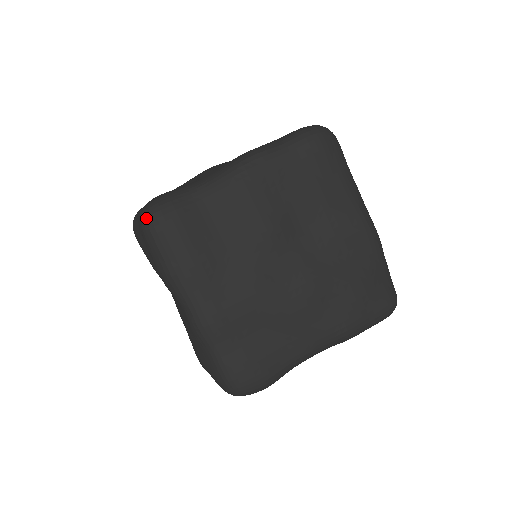
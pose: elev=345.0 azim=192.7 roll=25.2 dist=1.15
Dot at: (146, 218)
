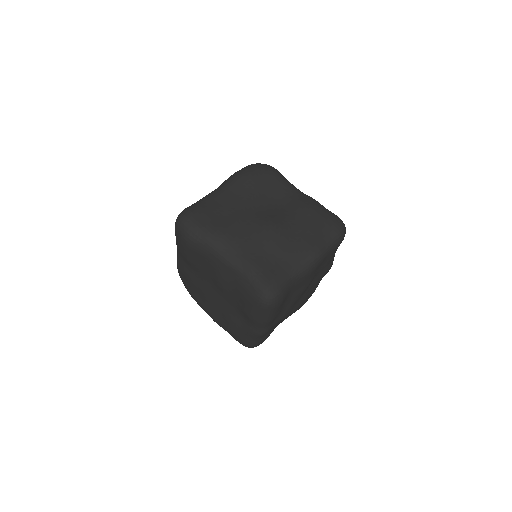
Dot at: (269, 302)
